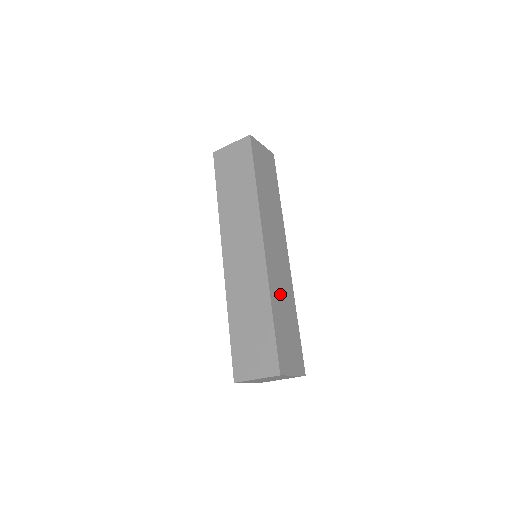
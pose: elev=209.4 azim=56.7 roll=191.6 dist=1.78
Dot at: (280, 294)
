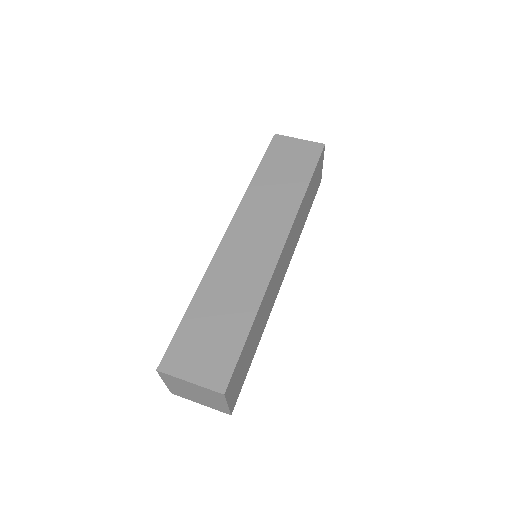
Dot at: (227, 285)
